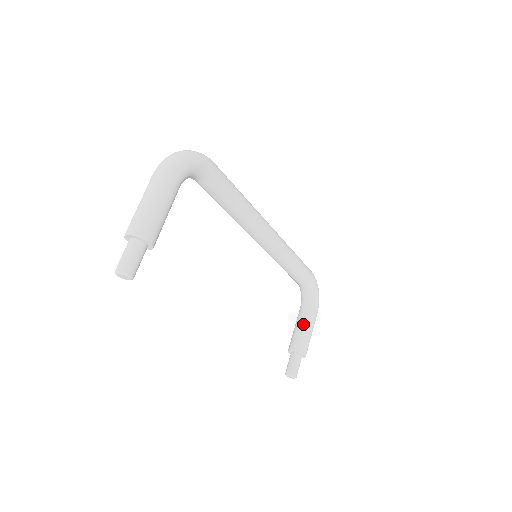
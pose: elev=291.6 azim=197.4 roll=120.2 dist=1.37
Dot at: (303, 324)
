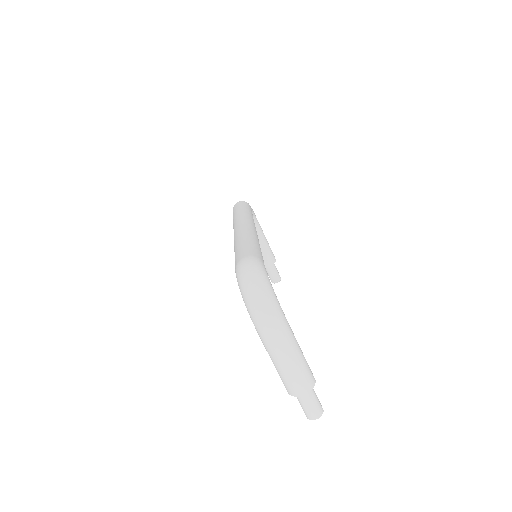
Dot at: (261, 242)
